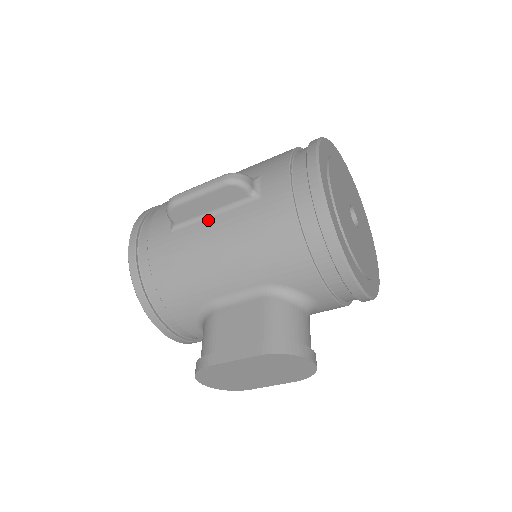
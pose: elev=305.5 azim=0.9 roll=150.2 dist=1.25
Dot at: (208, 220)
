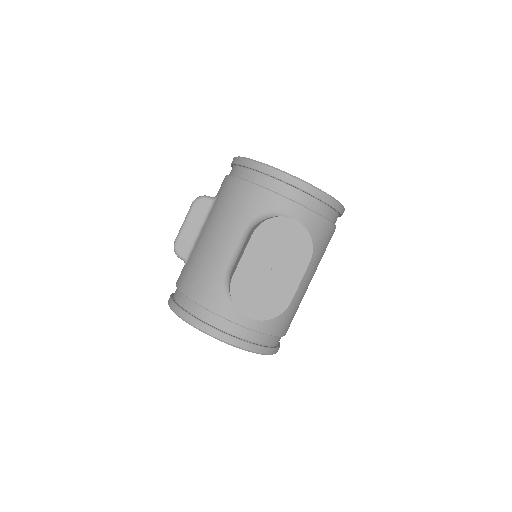
Dot at: (200, 235)
